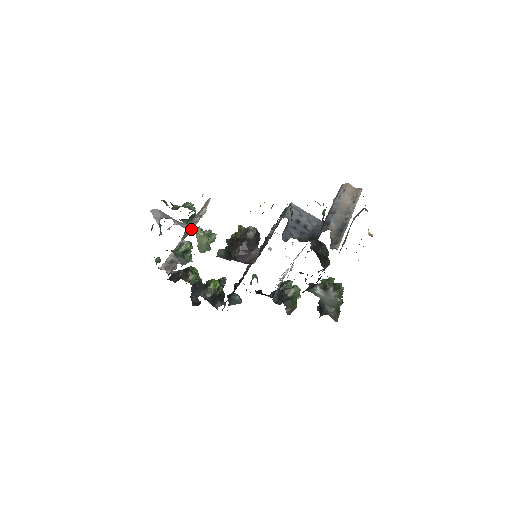
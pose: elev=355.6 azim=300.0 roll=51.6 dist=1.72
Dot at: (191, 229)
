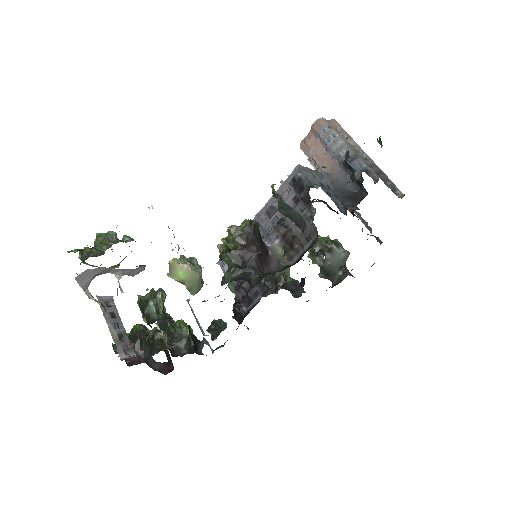
Dot at: occluded
